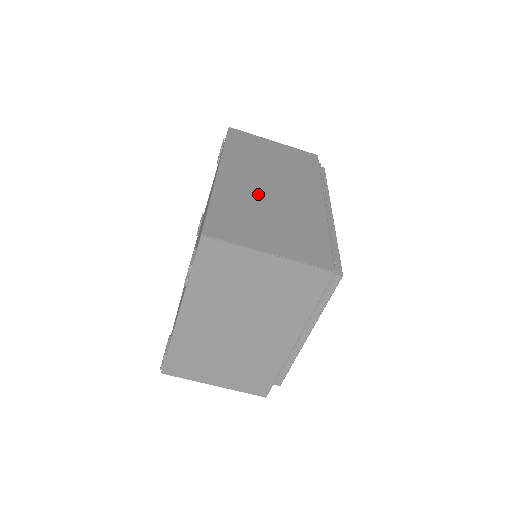
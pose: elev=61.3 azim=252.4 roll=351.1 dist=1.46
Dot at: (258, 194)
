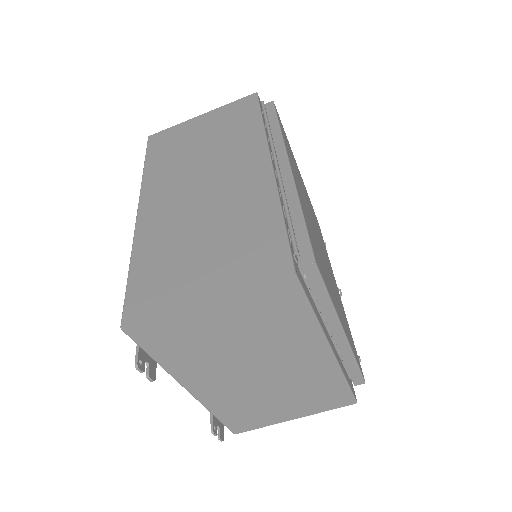
Dot at: (185, 213)
